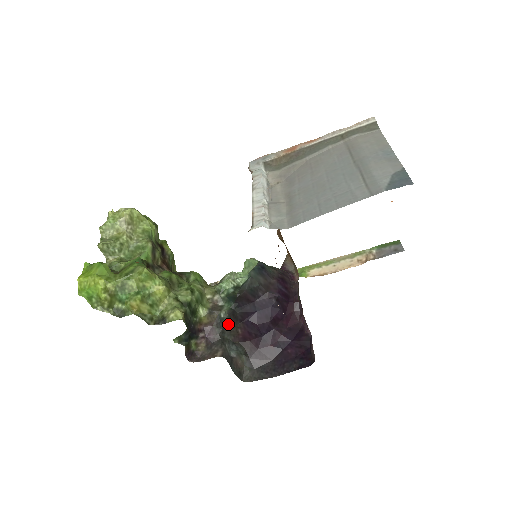
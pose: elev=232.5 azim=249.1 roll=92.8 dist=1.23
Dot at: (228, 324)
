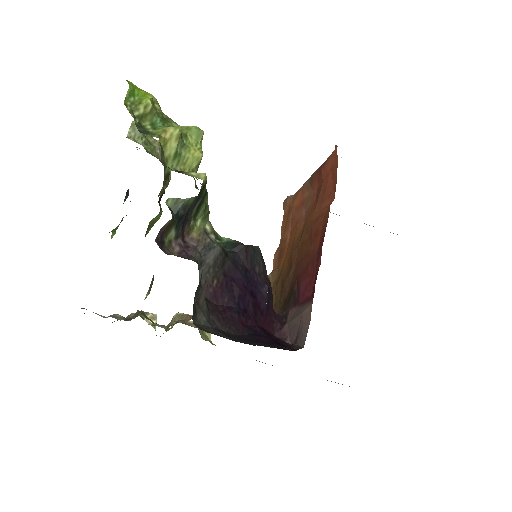
Dot at: (214, 259)
